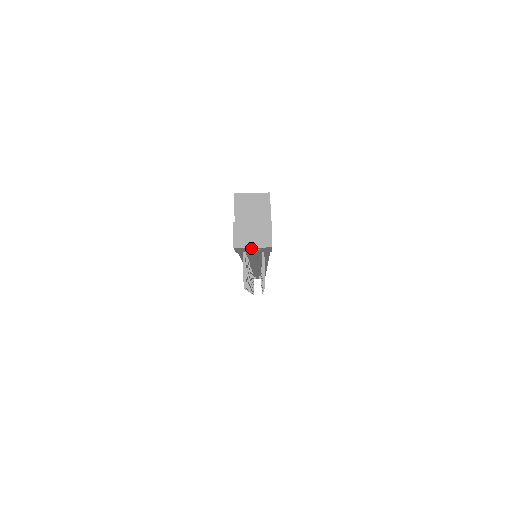
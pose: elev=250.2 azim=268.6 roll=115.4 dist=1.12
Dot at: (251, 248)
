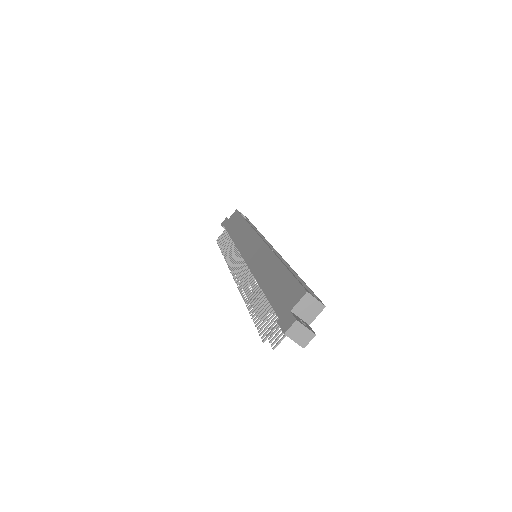
Dot at: occluded
